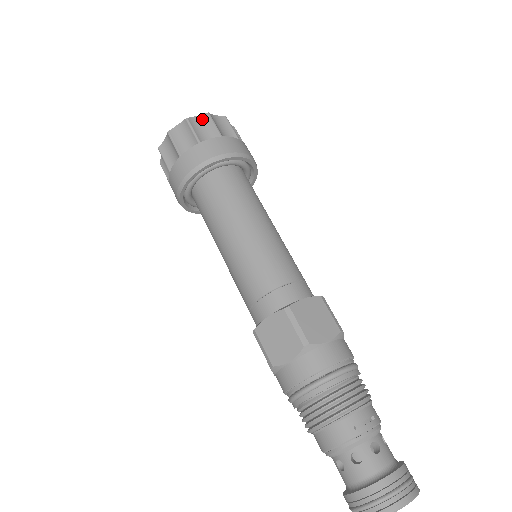
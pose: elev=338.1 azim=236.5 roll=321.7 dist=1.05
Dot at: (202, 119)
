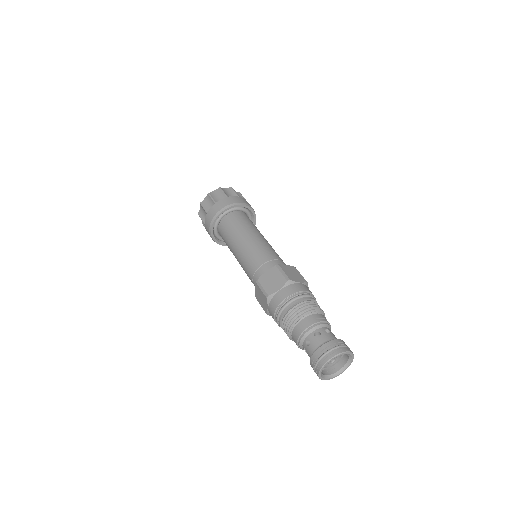
Dot at: (228, 189)
